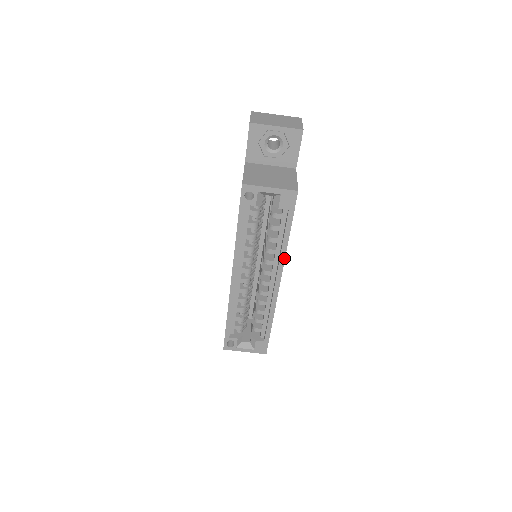
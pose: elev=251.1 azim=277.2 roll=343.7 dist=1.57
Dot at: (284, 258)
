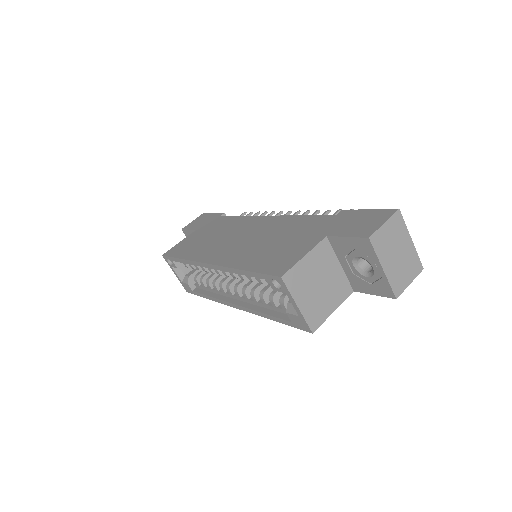
Dot at: (255, 313)
